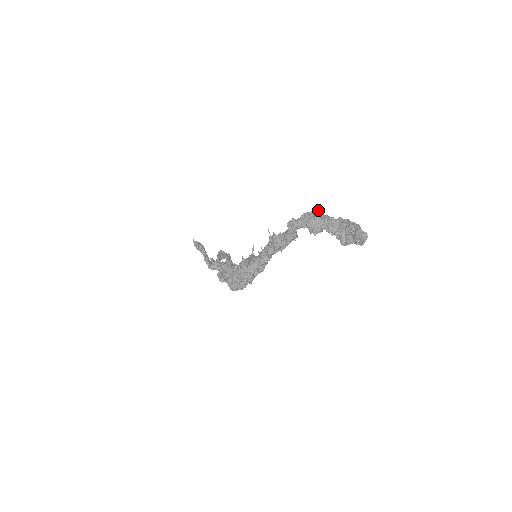
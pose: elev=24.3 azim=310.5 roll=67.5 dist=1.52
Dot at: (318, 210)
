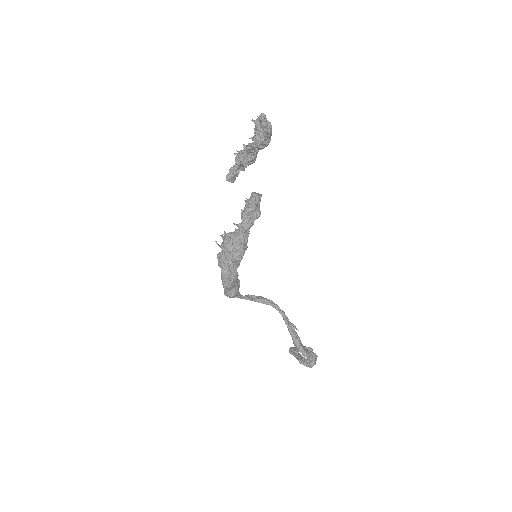
Dot at: occluded
